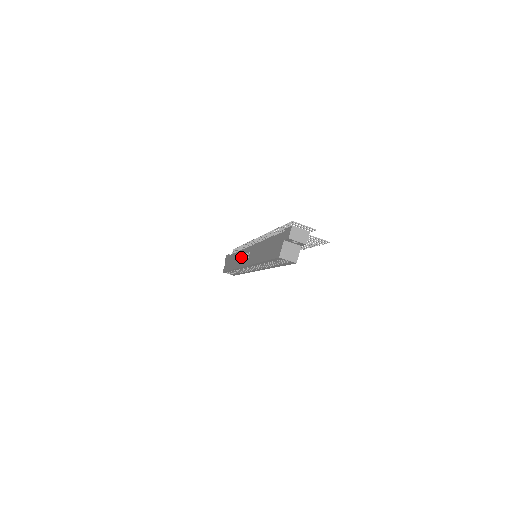
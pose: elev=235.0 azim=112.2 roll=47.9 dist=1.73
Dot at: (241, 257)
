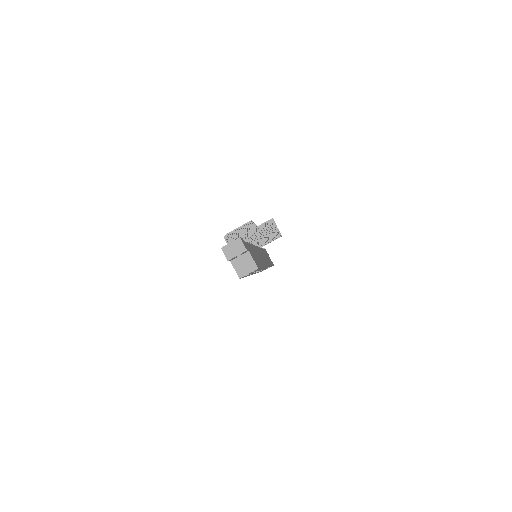
Dot at: occluded
